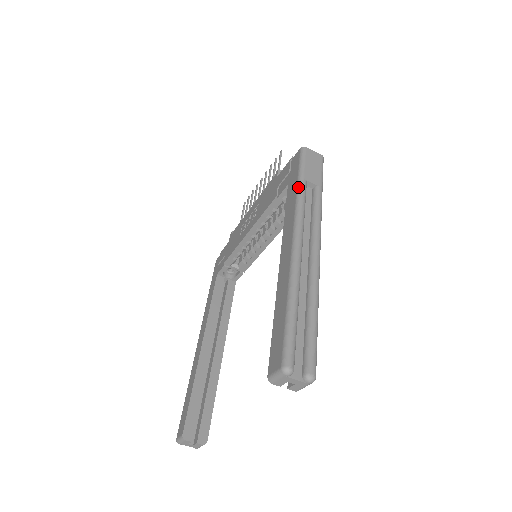
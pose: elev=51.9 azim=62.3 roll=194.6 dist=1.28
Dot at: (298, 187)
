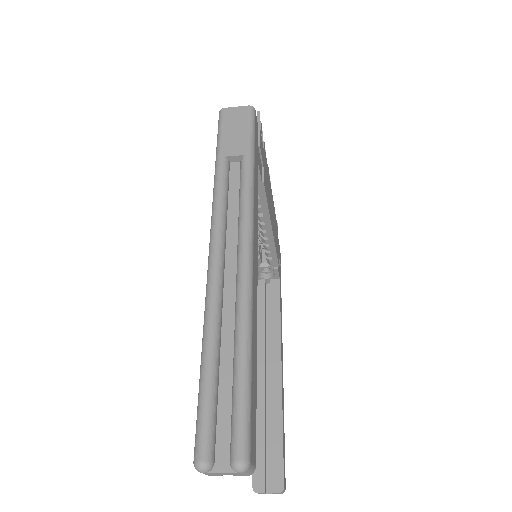
Dot at: occluded
